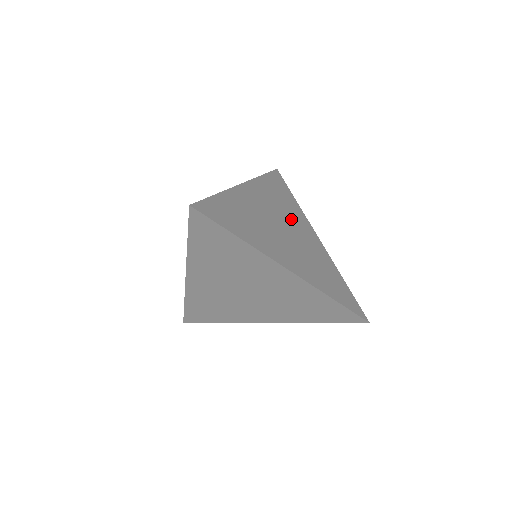
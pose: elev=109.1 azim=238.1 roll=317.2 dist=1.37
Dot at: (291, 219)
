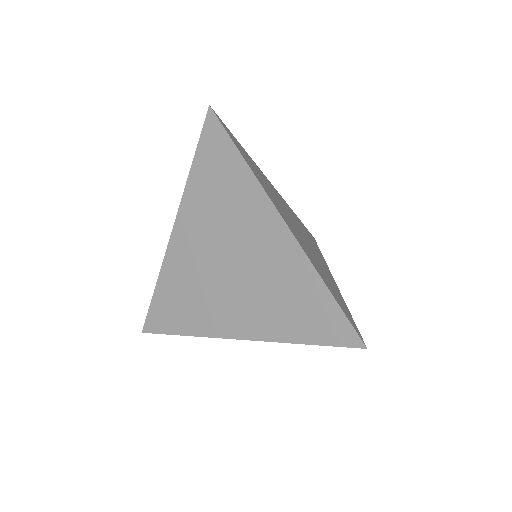
Dot at: (309, 242)
